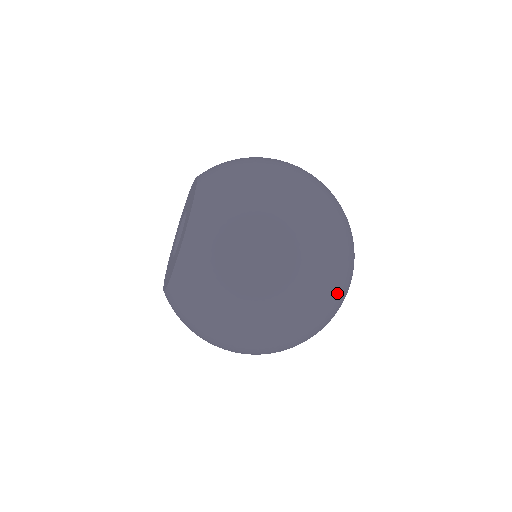
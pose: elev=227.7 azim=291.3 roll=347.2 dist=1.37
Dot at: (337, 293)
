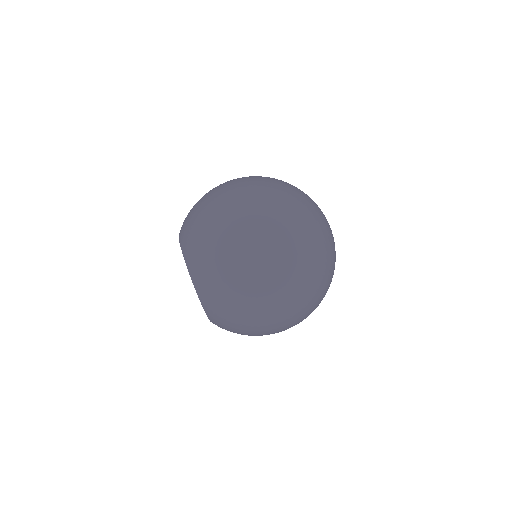
Dot at: (289, 186)
